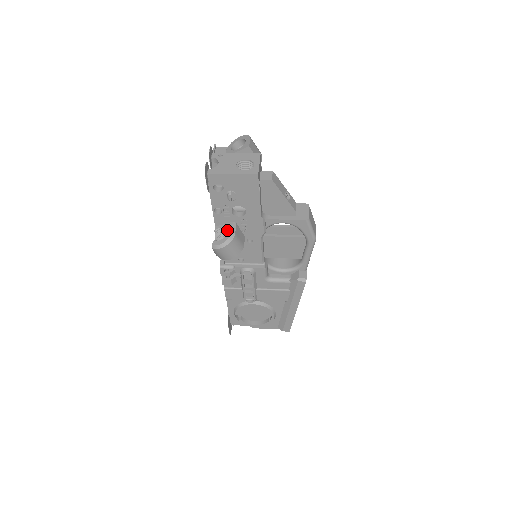
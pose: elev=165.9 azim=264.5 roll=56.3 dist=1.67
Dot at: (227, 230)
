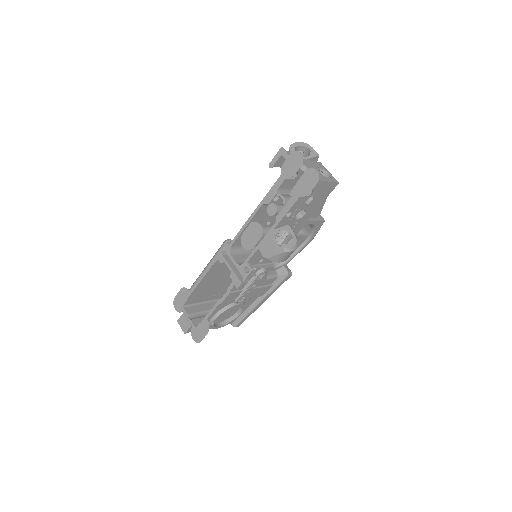
Dot at: (288, 233)
